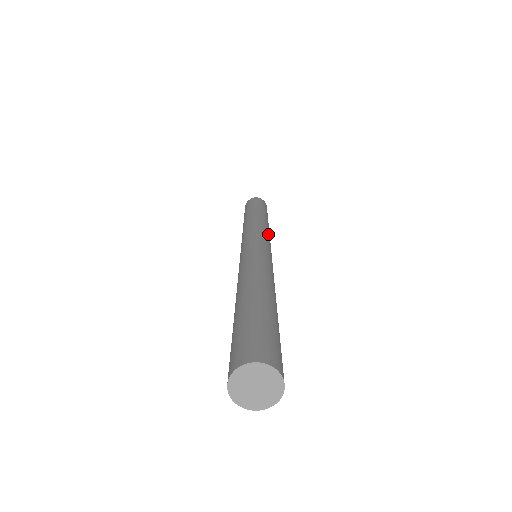
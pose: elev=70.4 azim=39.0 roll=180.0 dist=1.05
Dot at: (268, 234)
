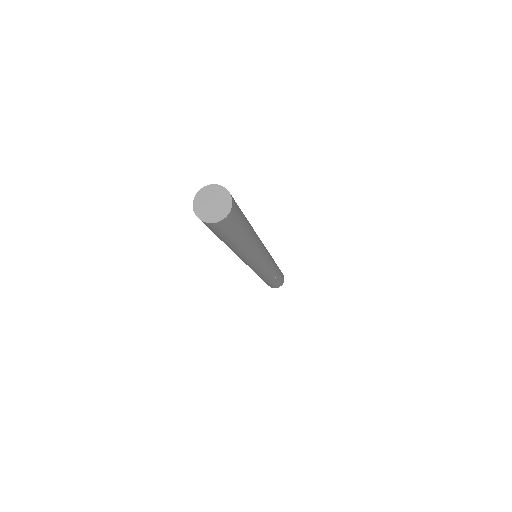
Dot at: occluded
